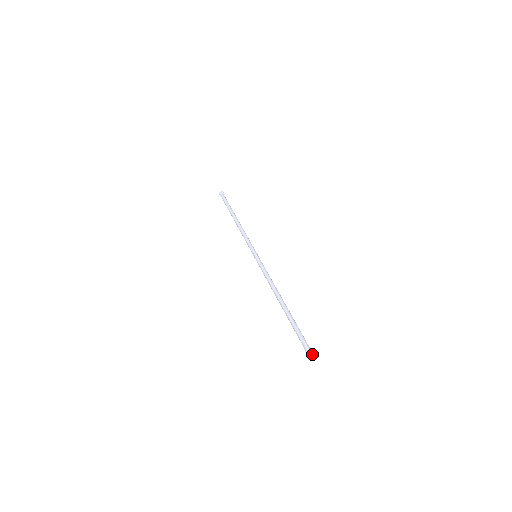
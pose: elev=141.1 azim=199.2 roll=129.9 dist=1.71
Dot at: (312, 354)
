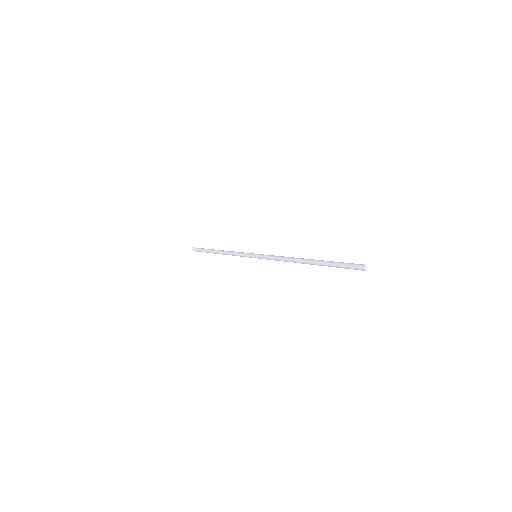
Dot at: (368, 266)
